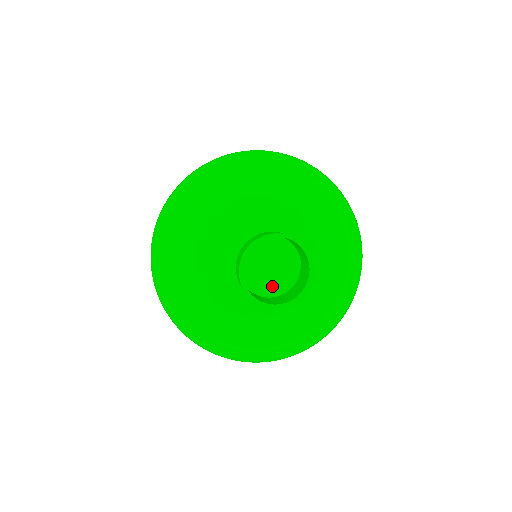
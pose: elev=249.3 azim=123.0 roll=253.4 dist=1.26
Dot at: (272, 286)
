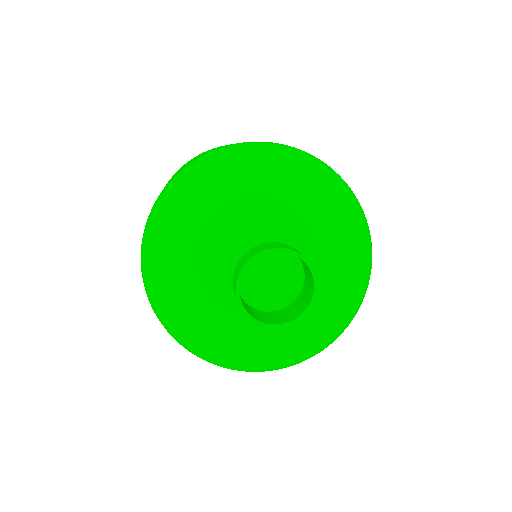
Dot at: (256, 295)
